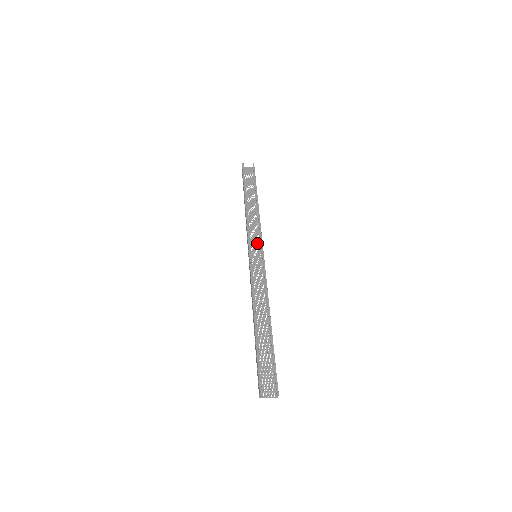
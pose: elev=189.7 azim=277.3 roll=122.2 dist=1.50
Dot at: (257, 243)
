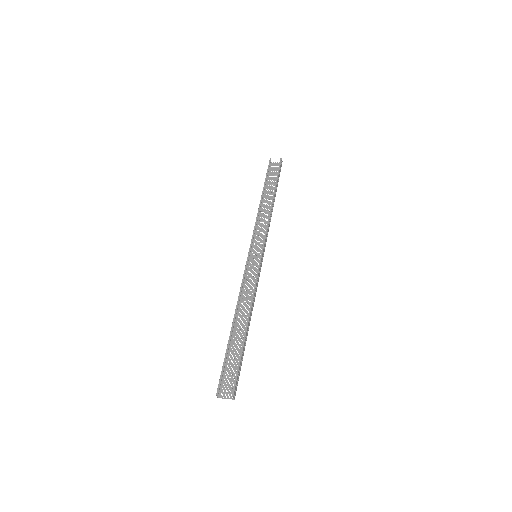
Dot at: (262, 242)
